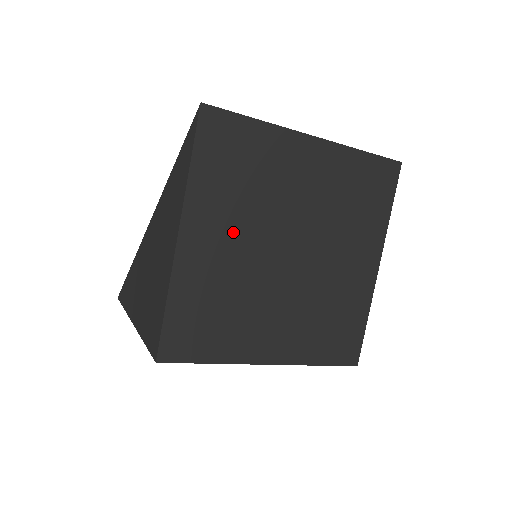
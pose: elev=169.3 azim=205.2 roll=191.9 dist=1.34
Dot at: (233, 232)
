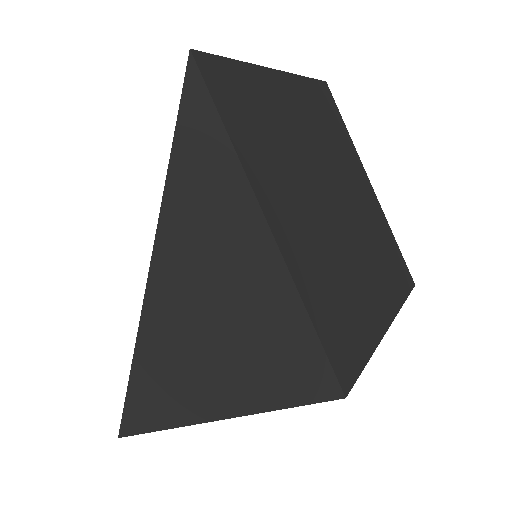
Dot at: (295, 197)
